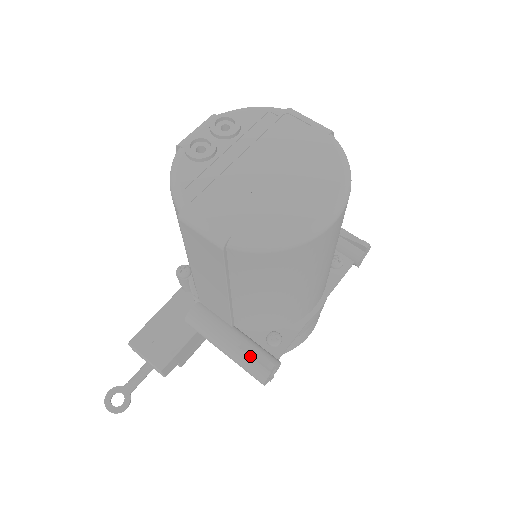
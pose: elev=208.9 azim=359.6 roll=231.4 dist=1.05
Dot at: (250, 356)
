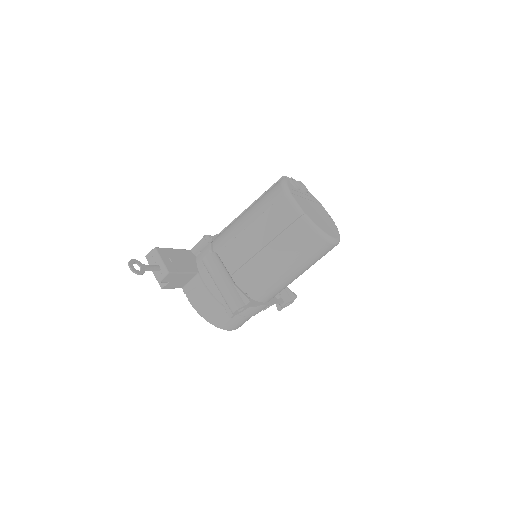
Dot at: (238, 292)
